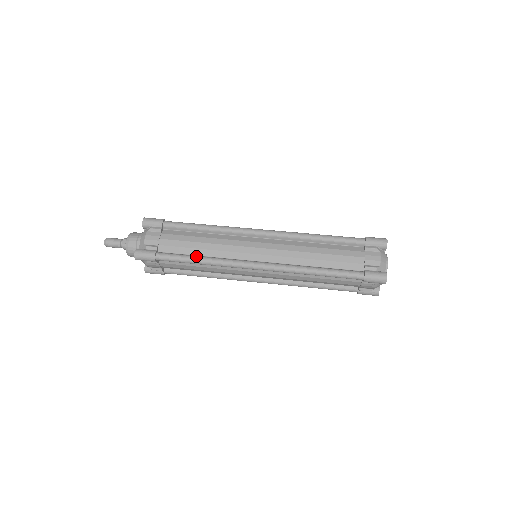
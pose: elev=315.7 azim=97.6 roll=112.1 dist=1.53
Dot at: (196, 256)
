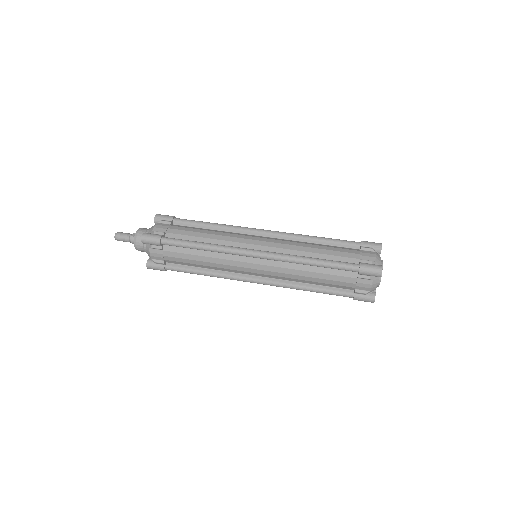
Dot at: (199, 241)
